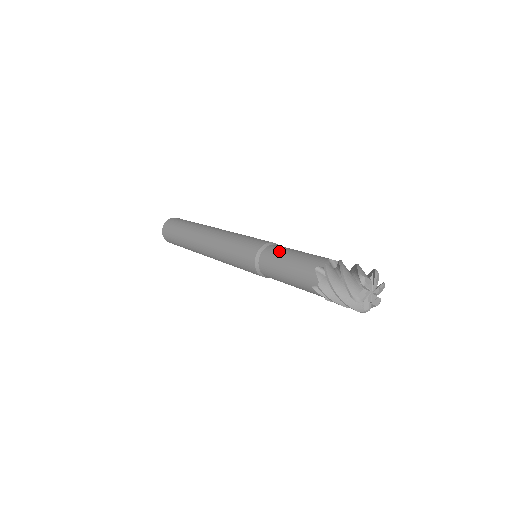
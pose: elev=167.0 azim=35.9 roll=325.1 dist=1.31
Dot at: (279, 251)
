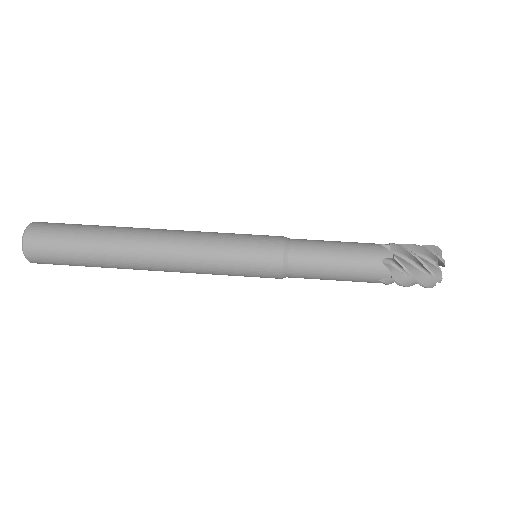
Dot at: (315, 249)
